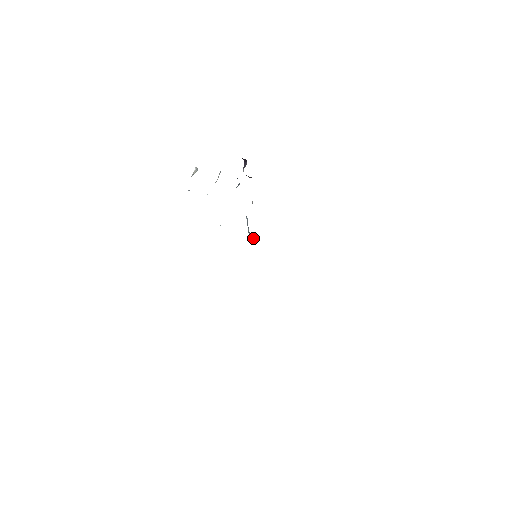
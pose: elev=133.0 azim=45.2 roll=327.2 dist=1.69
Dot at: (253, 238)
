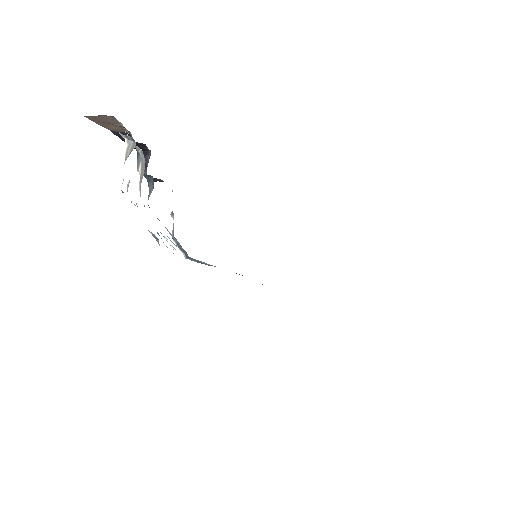
Dot at: (198, 262)
